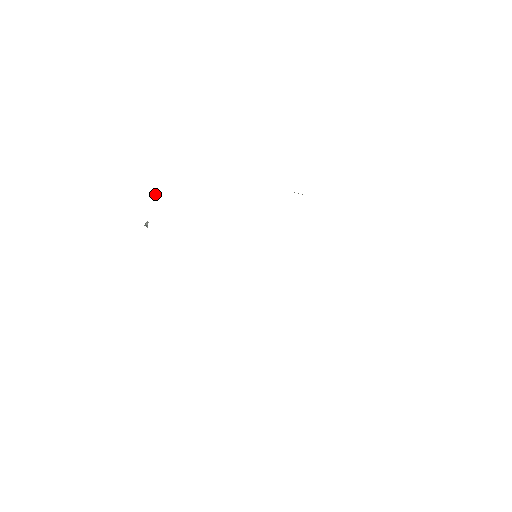
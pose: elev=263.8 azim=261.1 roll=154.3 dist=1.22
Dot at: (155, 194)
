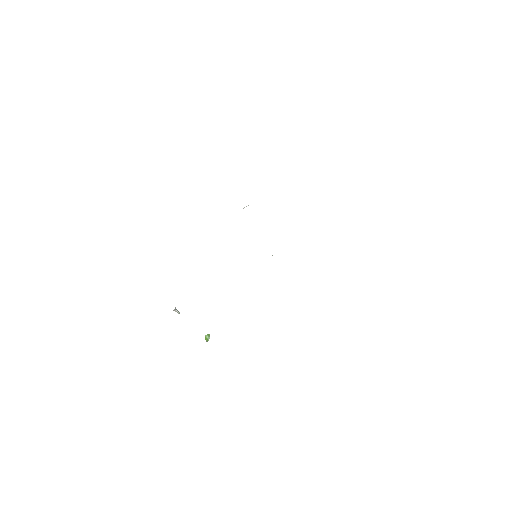
Dot at: (206, 337)
